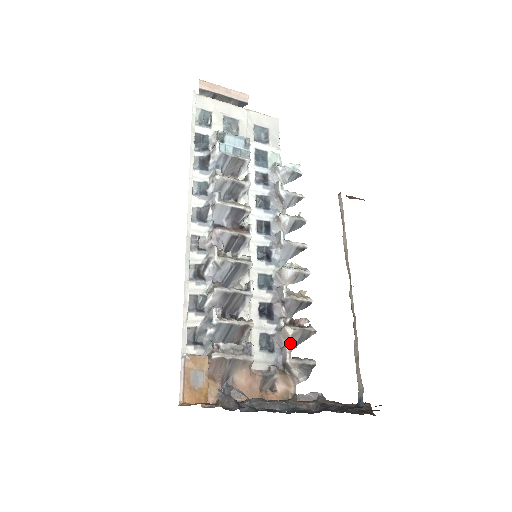
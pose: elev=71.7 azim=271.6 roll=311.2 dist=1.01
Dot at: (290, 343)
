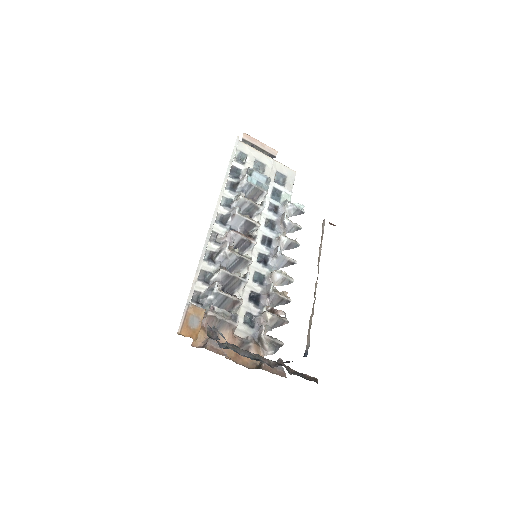
Dot at: (267, 325)
